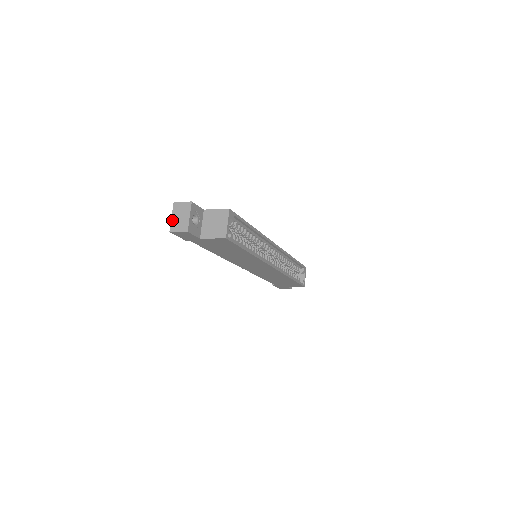
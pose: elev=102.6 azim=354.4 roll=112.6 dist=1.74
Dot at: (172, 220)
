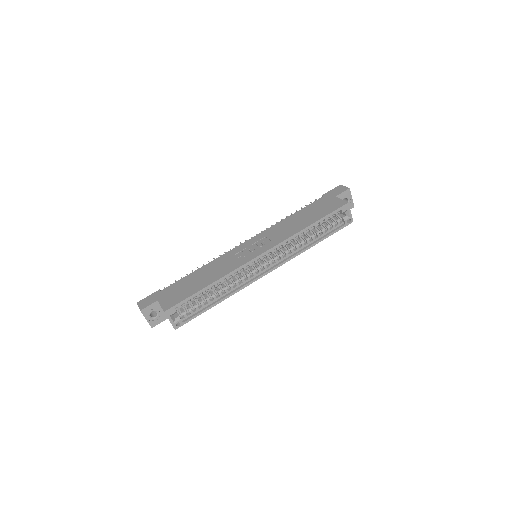
Dot at: occluded
